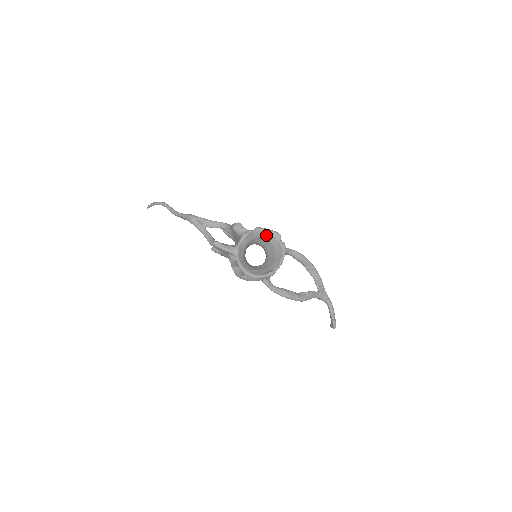
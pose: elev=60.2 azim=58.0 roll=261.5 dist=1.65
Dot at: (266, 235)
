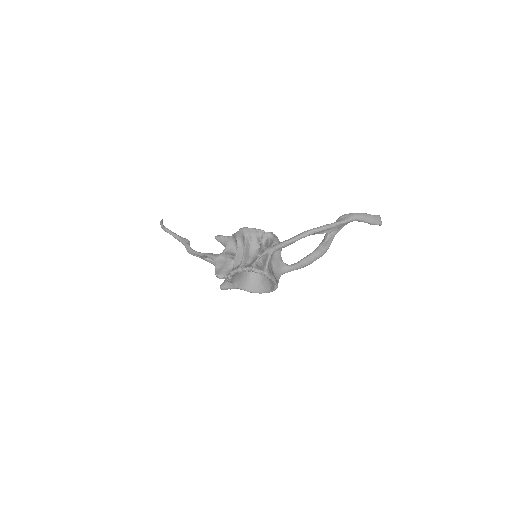
Dot at: occluded
